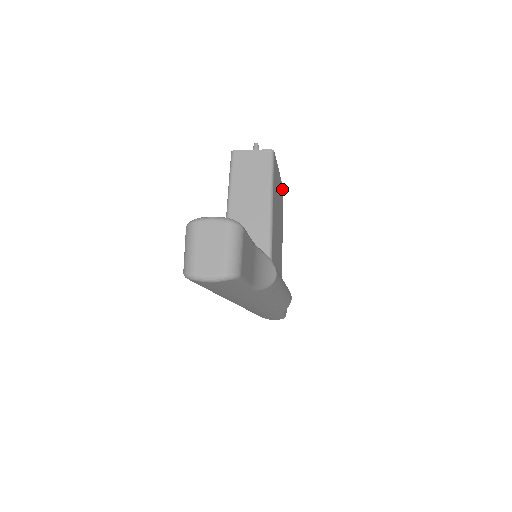
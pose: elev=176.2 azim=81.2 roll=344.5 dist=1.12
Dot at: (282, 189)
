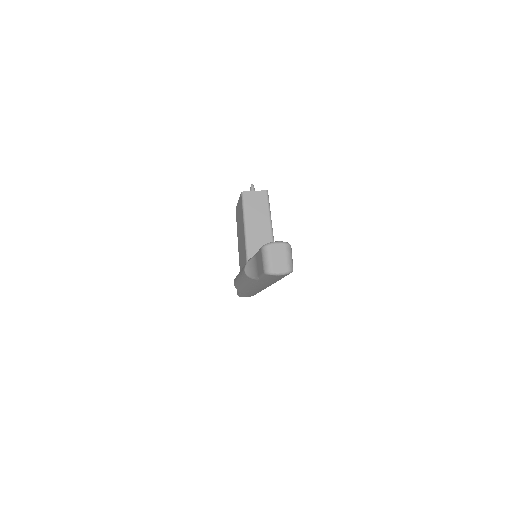
Dot at: occluded
